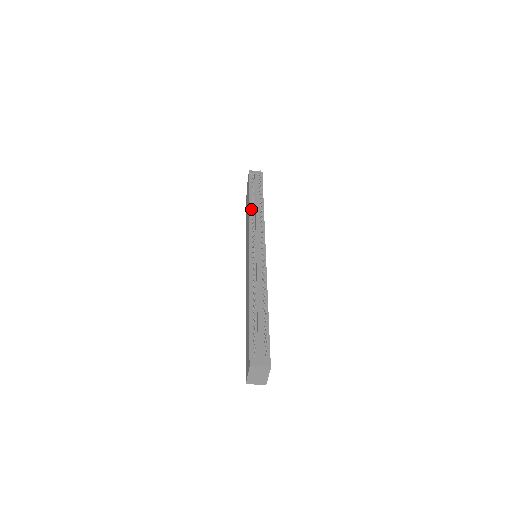
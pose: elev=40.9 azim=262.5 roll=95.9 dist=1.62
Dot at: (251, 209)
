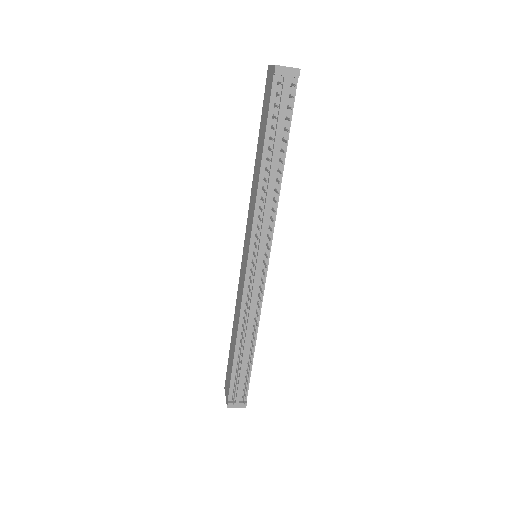
Dot at: (262, 180)
